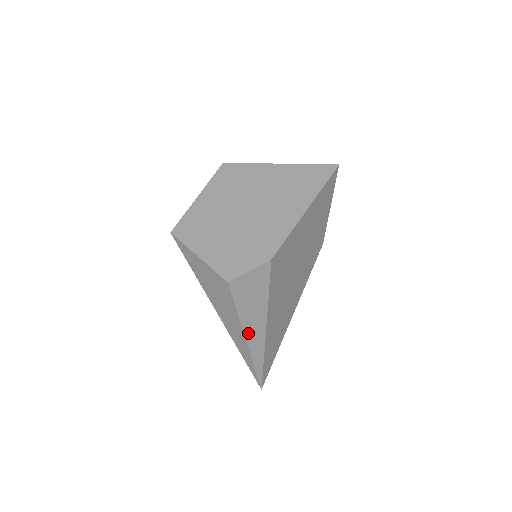
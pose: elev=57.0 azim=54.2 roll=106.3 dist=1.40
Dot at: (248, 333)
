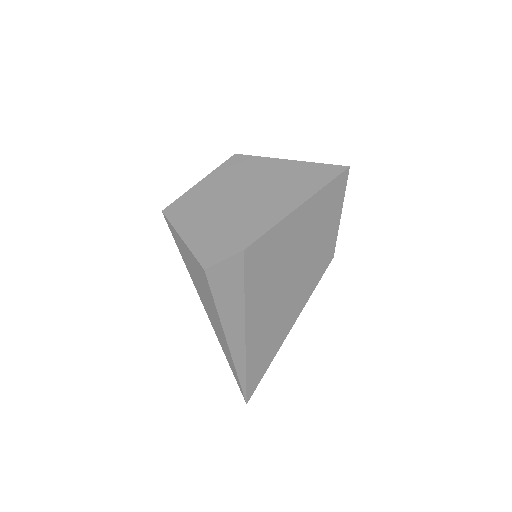
Dot at: (228, 333)
